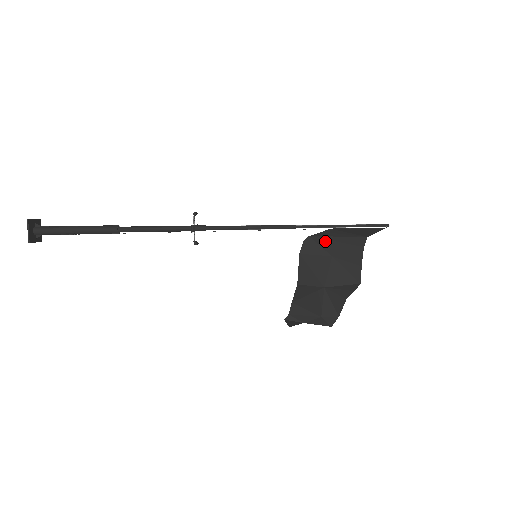
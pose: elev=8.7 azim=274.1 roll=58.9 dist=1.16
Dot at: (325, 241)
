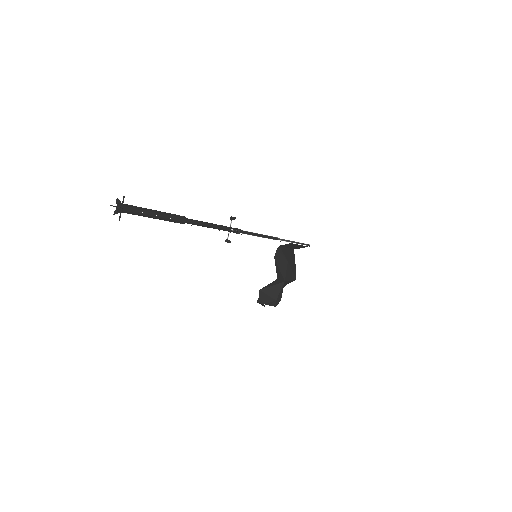
Dot at: (284, 250)
